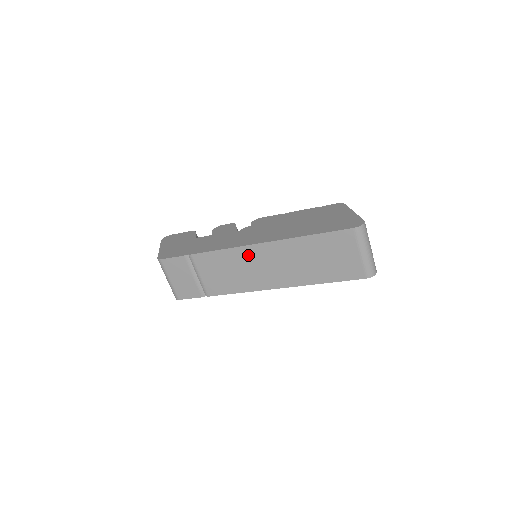
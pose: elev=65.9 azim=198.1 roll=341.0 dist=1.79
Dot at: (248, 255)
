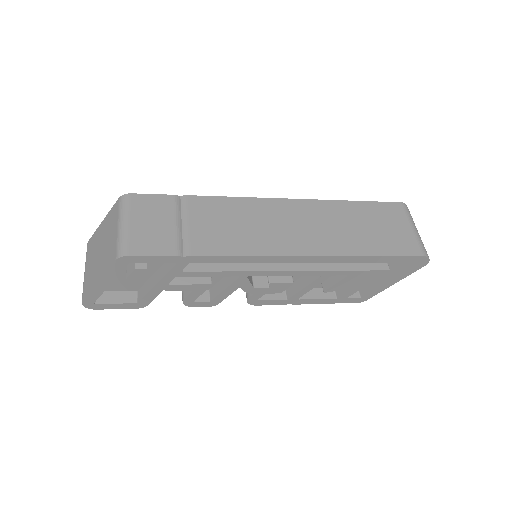
Dot at: (274, 209)
